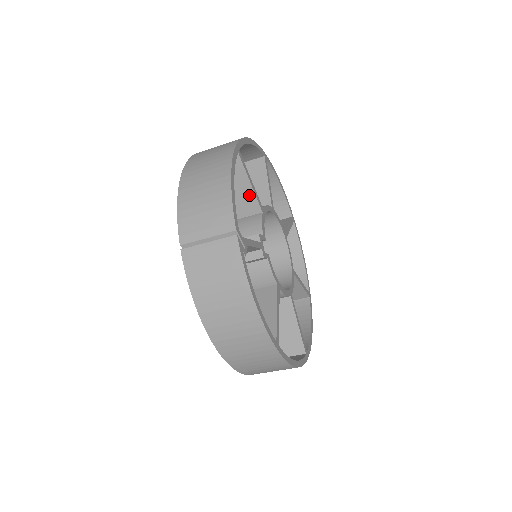
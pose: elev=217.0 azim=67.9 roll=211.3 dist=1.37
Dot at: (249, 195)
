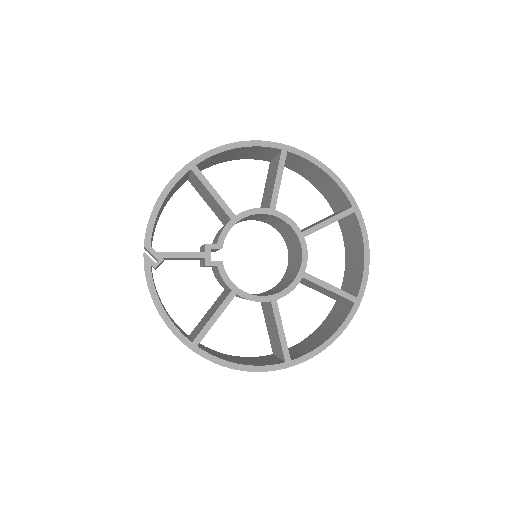
Dot at: (217, 204)
